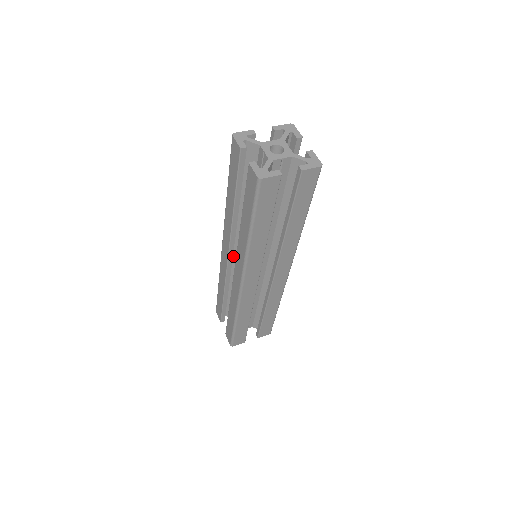
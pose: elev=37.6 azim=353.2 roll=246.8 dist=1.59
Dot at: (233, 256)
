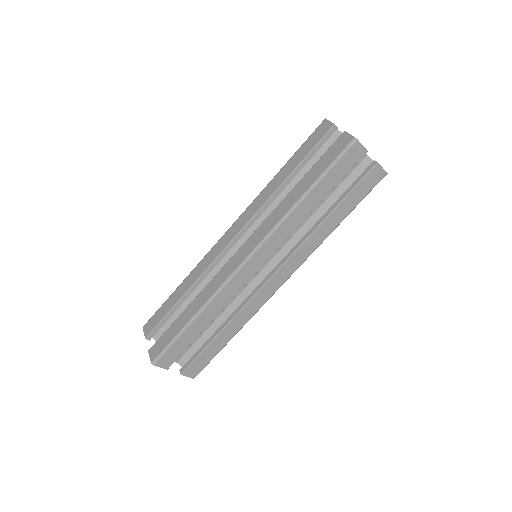
Dot at: occluded
